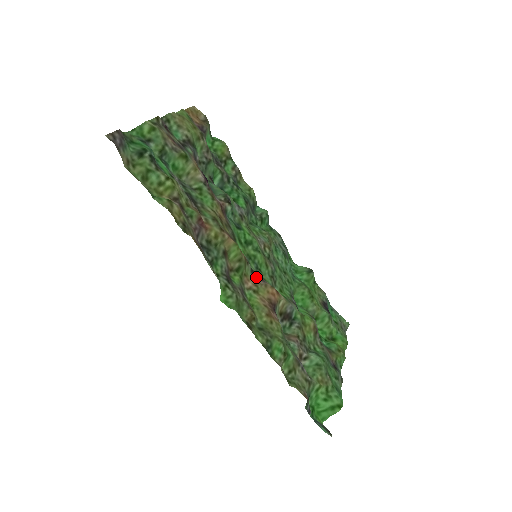
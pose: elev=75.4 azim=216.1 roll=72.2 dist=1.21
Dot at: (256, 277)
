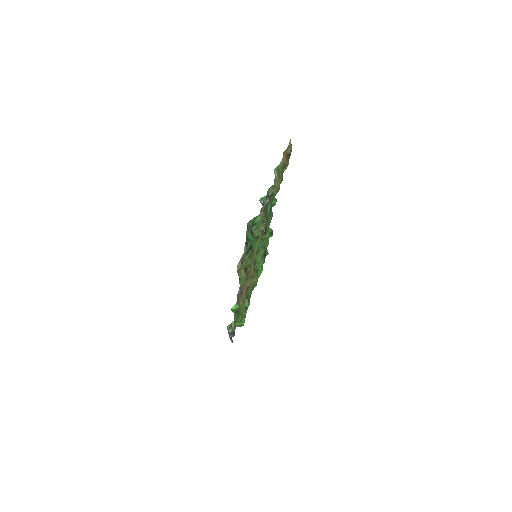
Dot at: occluded
